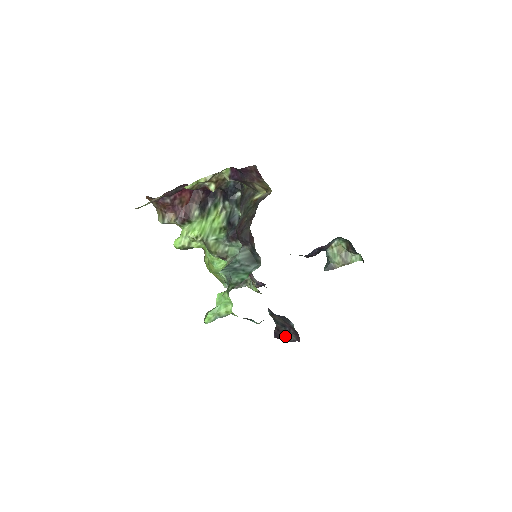
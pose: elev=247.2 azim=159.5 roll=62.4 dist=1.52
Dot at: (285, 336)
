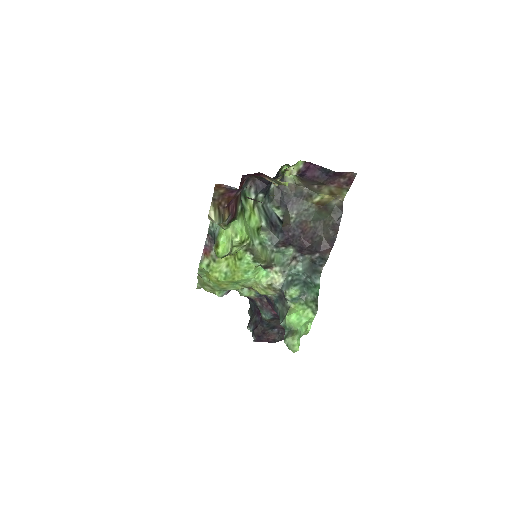
Dot at: (273, 338)
